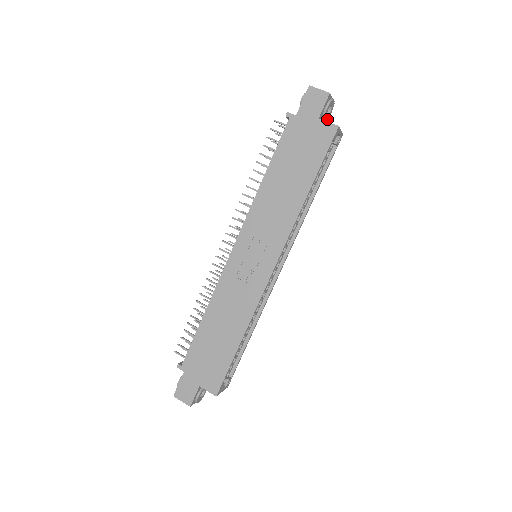
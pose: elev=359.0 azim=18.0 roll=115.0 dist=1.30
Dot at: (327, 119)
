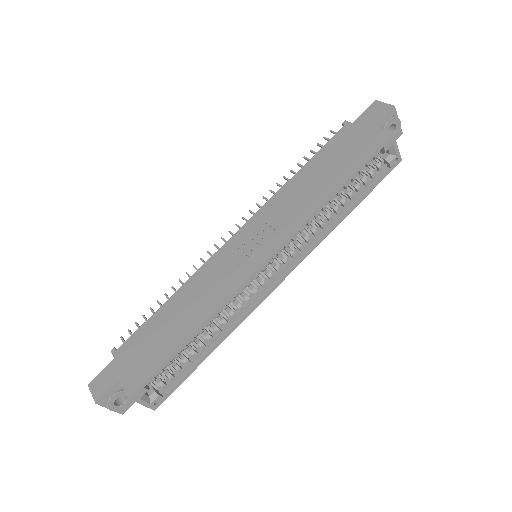
Dot at: occluded
